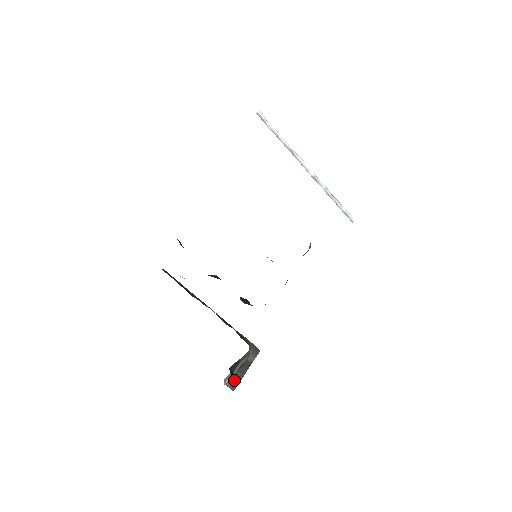
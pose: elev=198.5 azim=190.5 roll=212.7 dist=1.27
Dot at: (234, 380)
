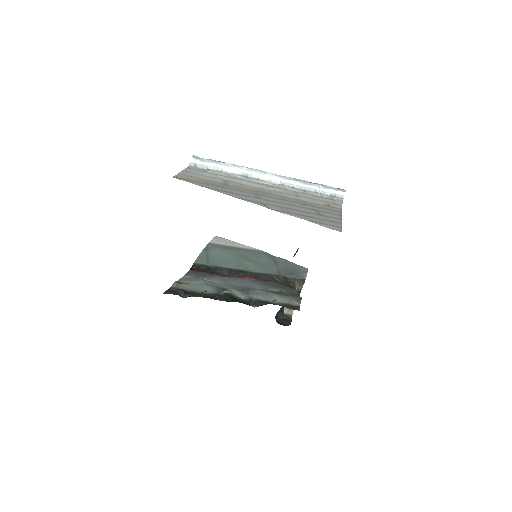
Dot at: occluded
